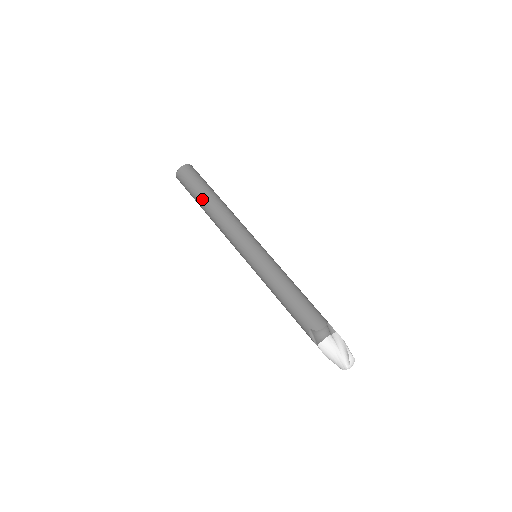
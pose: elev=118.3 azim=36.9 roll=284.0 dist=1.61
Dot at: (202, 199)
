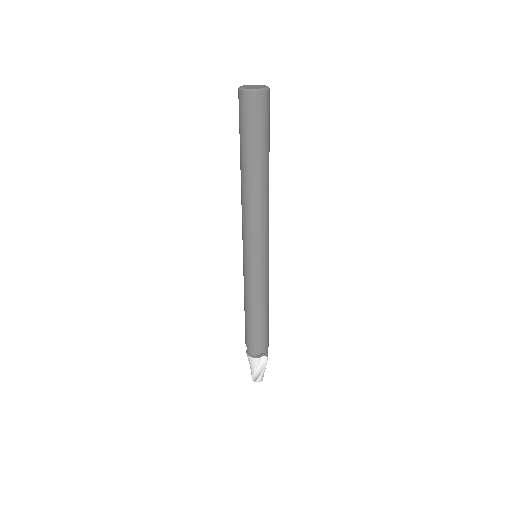
Dot at: (242, 159)
